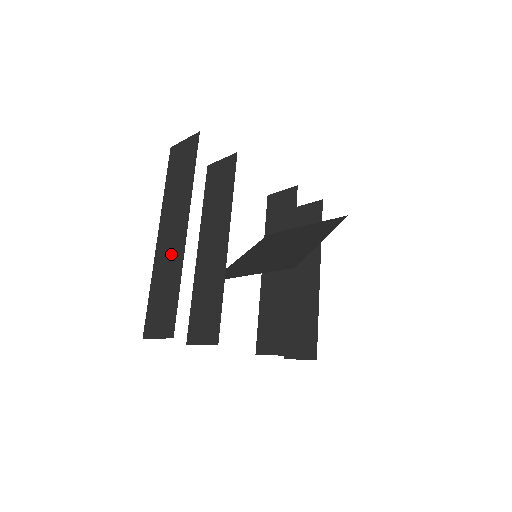
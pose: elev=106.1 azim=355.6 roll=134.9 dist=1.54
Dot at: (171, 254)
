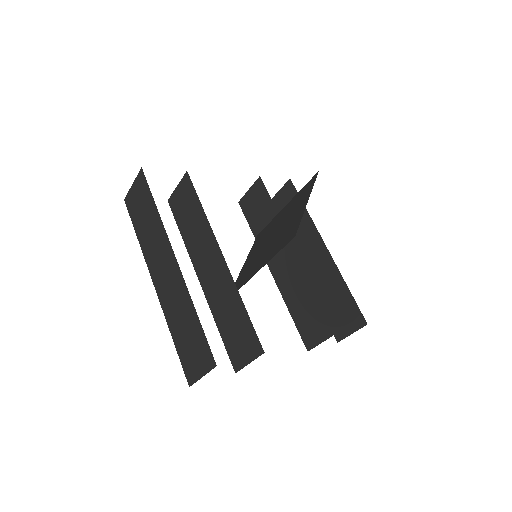
Dot at: (174, 291)
